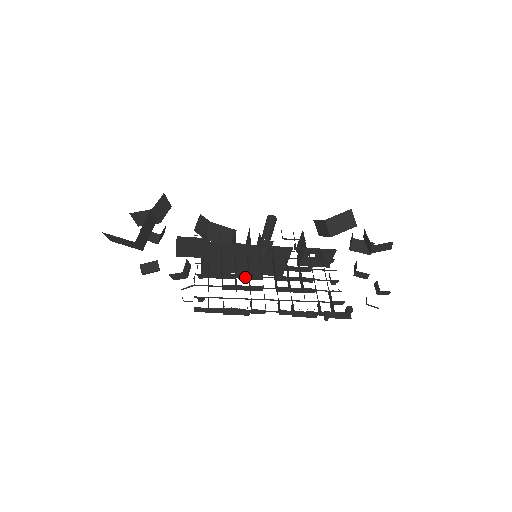
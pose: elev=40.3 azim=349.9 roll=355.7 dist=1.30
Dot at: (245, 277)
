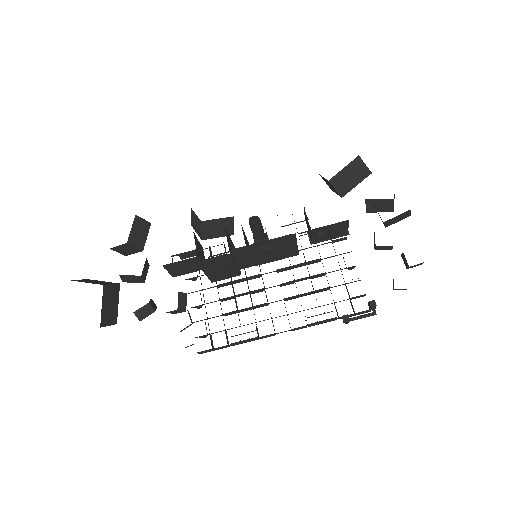
Dot at: (246, 294)
